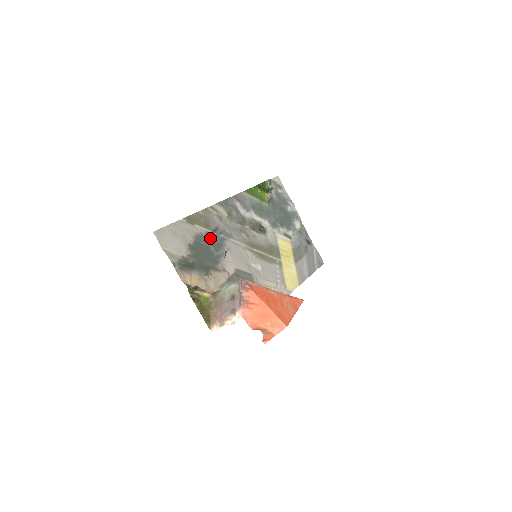
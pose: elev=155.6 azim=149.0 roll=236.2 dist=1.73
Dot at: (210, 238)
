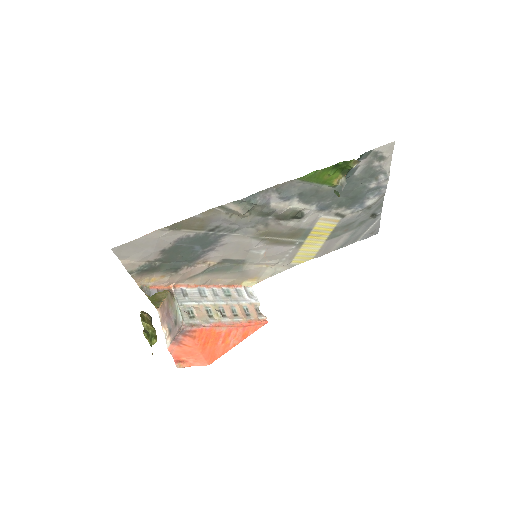
Dot at: (200, 239)
